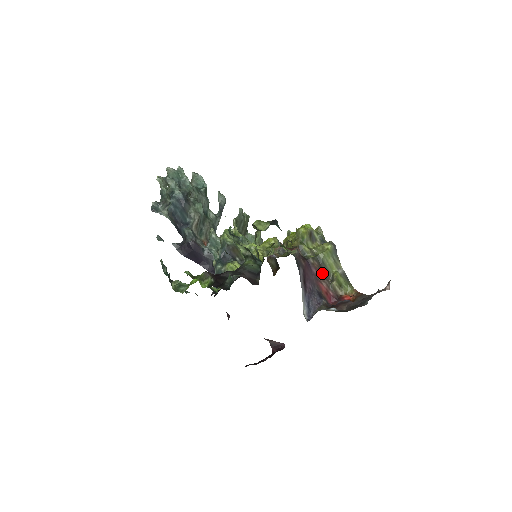
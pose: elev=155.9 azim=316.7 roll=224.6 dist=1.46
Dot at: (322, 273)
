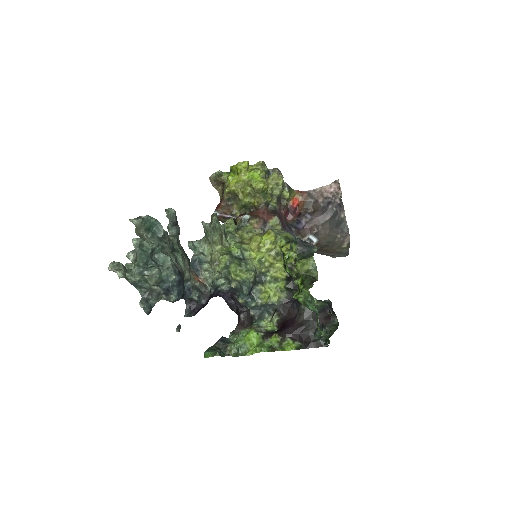
Dot at: occluded
